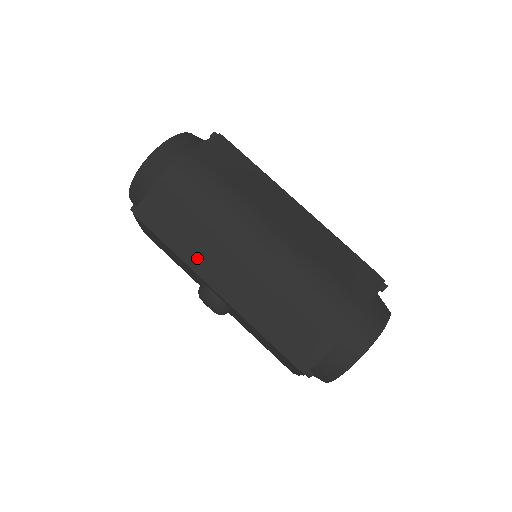
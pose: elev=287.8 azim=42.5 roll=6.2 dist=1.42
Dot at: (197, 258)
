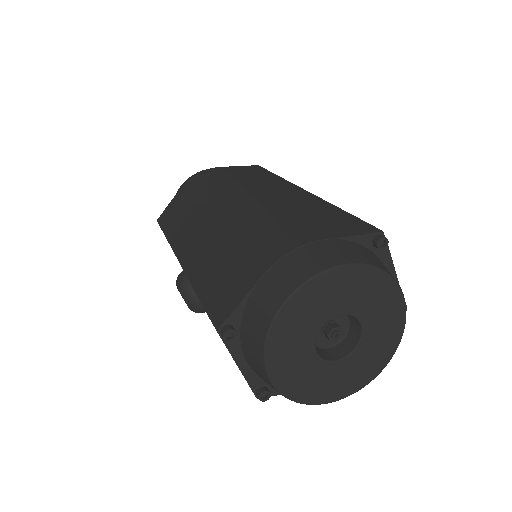
Dot at: (178, 235)
